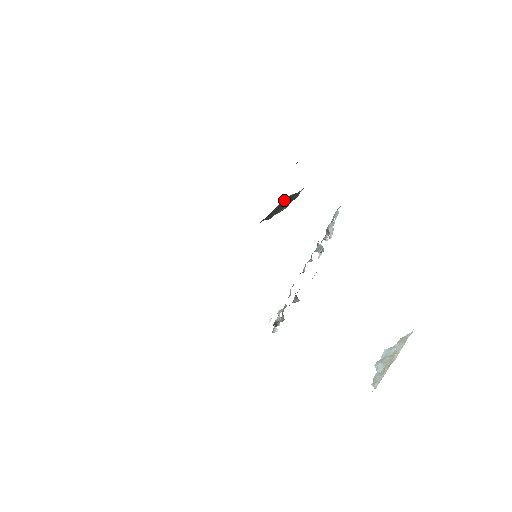
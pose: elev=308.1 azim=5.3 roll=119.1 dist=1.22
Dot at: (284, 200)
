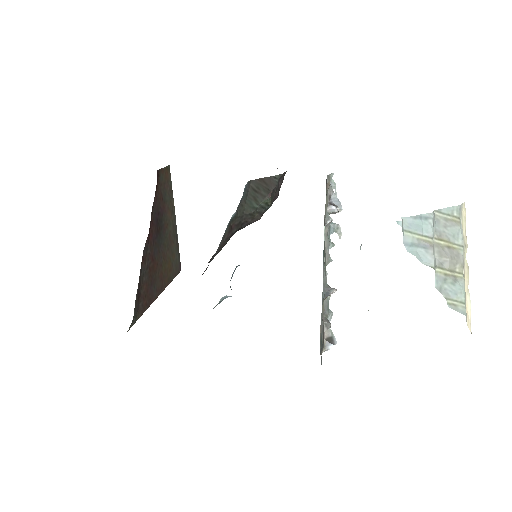
Dot at: (254, 183)
